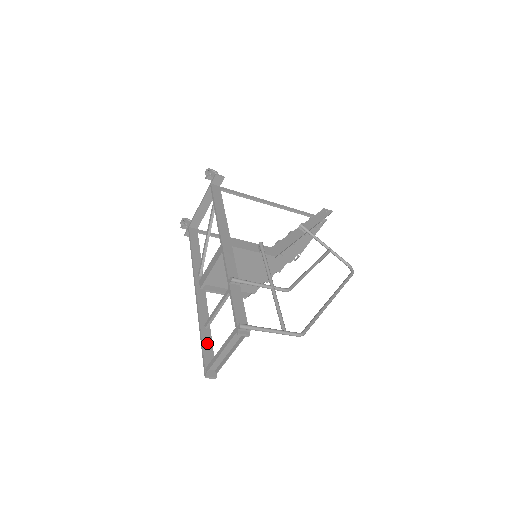
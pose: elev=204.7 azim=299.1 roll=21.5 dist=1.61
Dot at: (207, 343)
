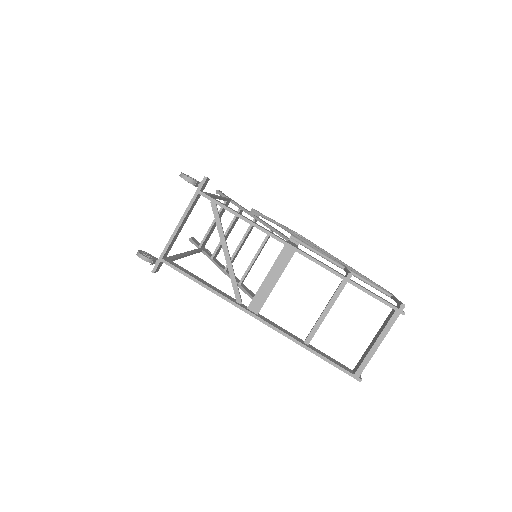
Dot at: (325, 355)
